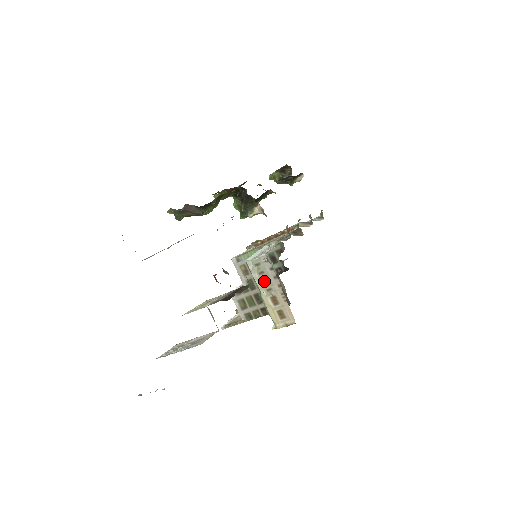
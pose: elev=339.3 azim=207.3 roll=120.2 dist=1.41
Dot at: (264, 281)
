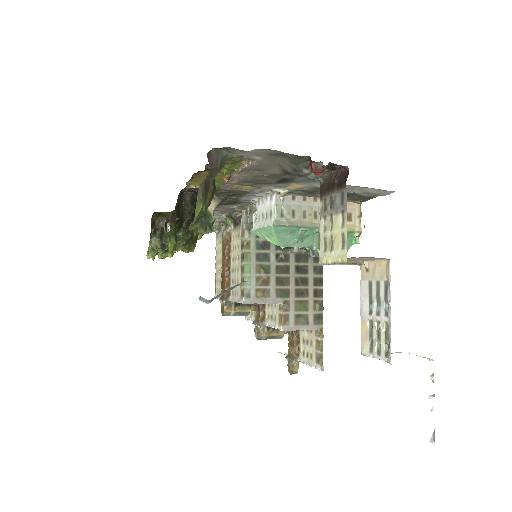
Dot at: (304, 216)
